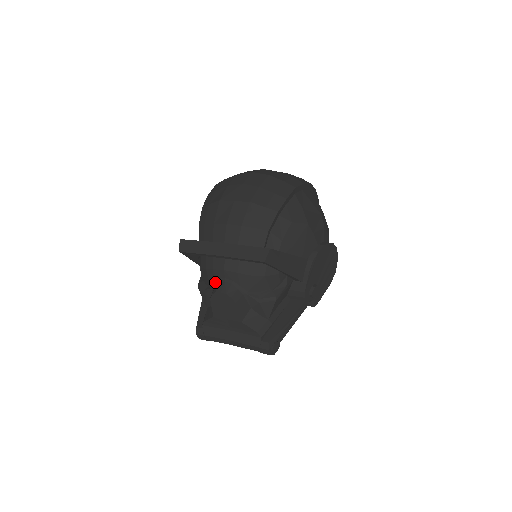
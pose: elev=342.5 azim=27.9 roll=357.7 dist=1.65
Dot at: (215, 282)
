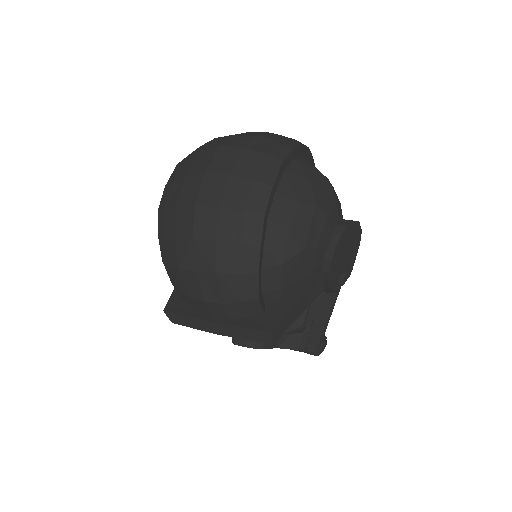
Dot at: occluded
